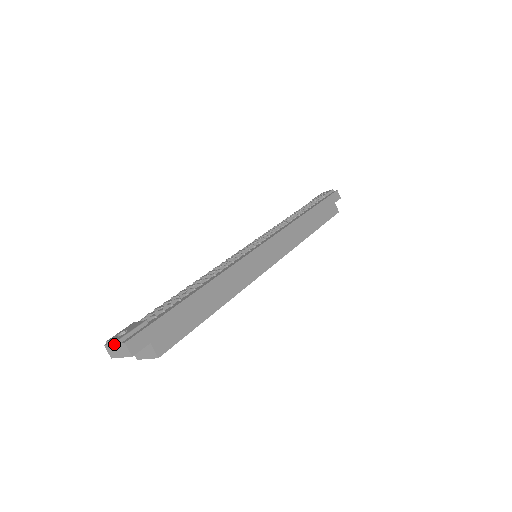
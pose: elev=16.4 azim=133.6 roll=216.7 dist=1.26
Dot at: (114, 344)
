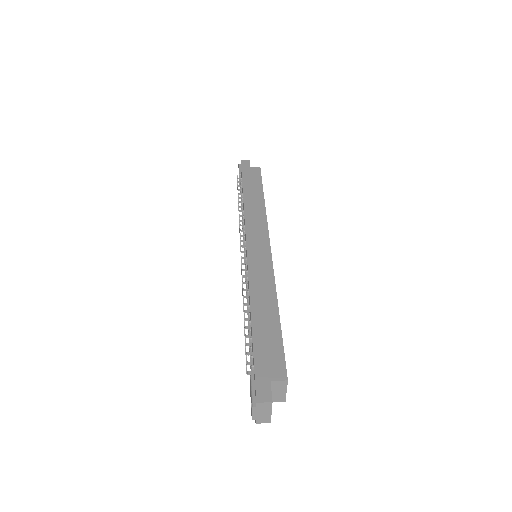
Dot at: (256, 413)
